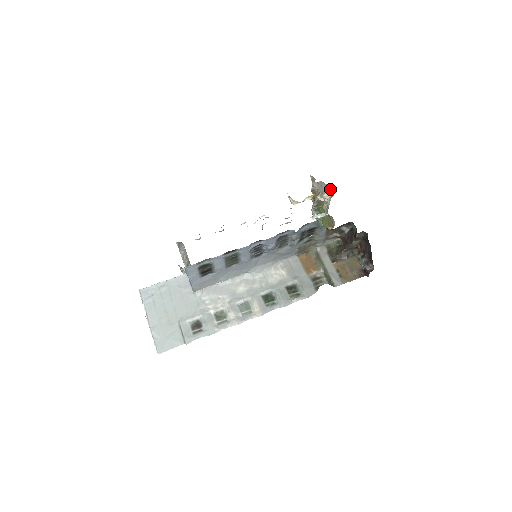
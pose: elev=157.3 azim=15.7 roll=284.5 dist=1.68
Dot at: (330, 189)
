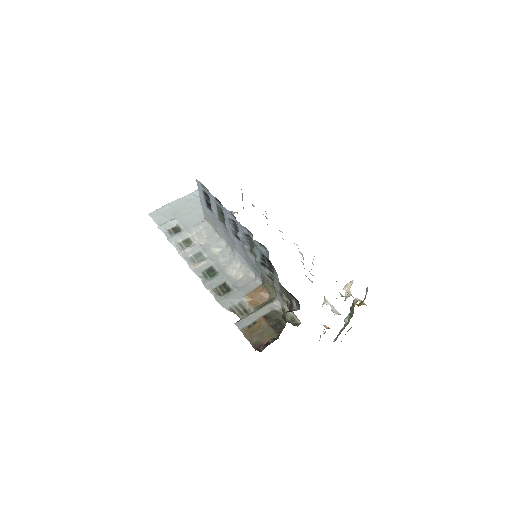
Dot at: occluded
